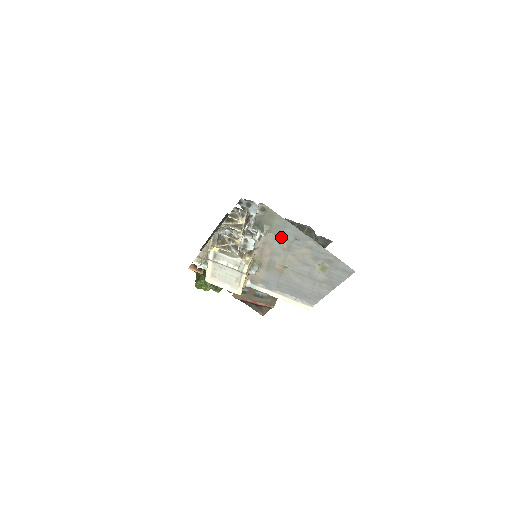
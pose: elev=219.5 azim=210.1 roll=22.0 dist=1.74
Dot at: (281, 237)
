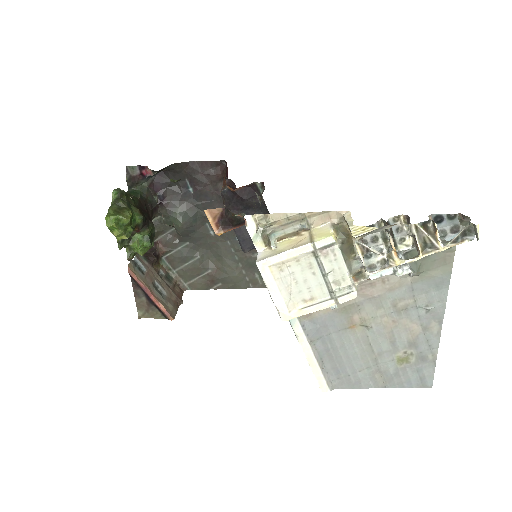
Dot at: (414, 292)
